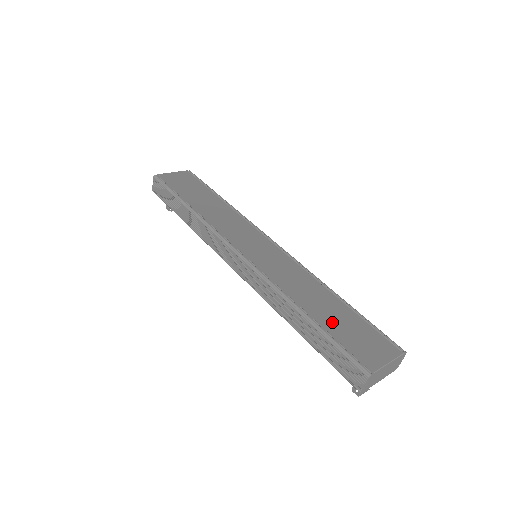
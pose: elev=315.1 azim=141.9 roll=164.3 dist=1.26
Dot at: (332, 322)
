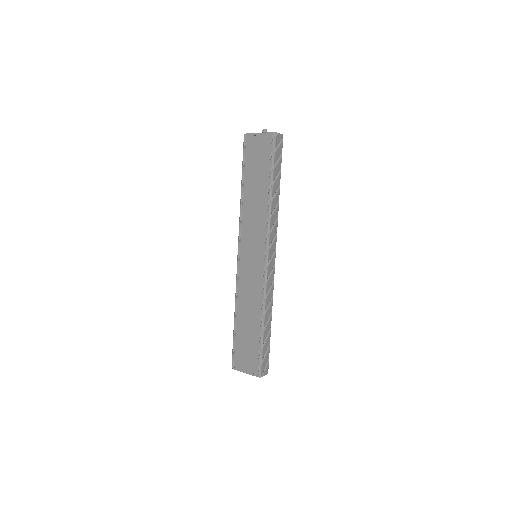
Dot at: (243, 334)
